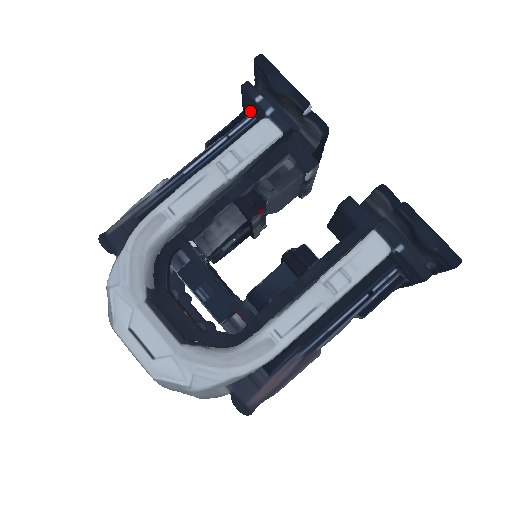
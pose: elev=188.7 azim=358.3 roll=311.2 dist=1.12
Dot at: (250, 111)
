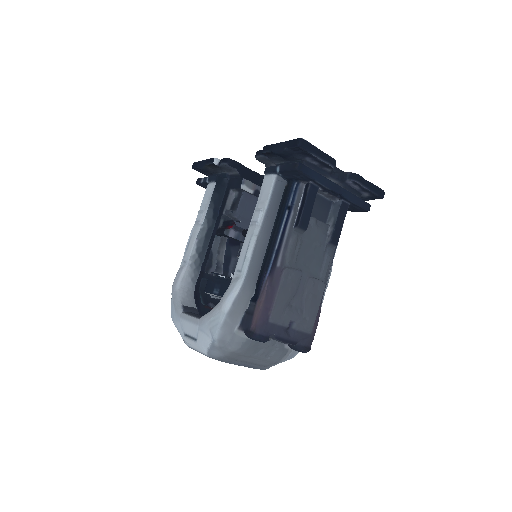
Dot at: occluded
